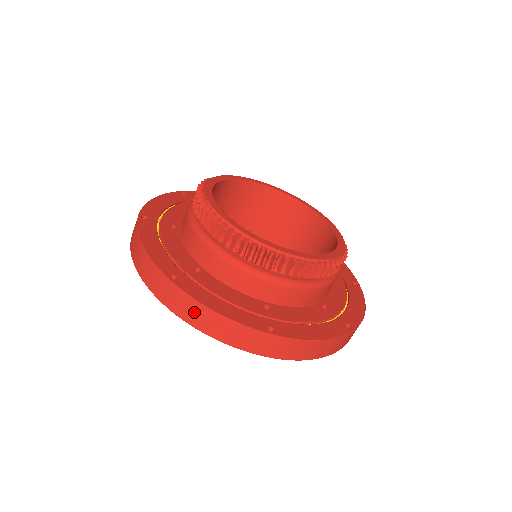
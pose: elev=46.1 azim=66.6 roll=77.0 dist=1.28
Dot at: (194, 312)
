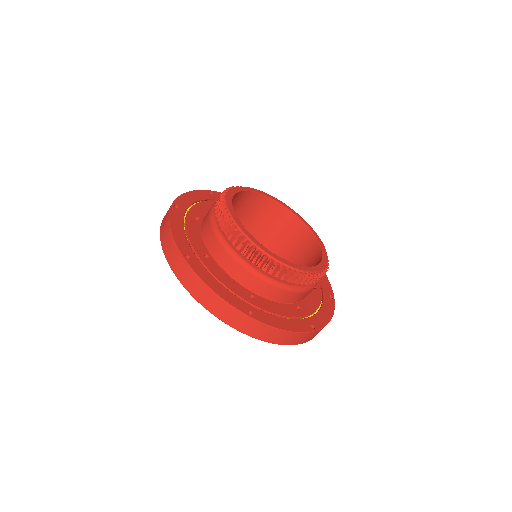
Dot at: (197, 286)
